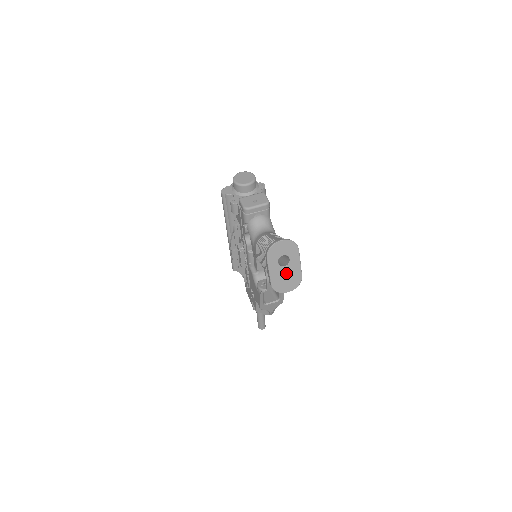
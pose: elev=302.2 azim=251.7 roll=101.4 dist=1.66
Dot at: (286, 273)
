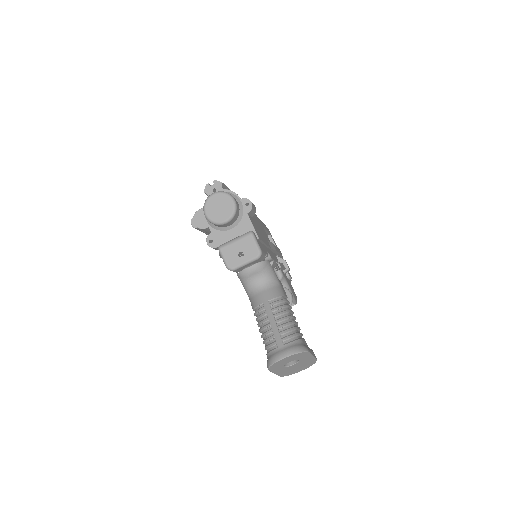
Dot at: (296, 366)
